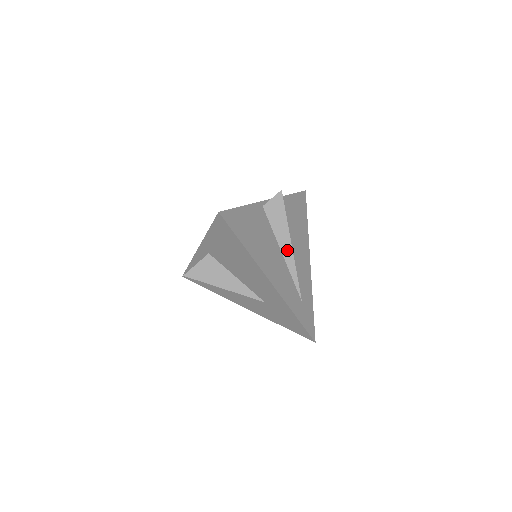
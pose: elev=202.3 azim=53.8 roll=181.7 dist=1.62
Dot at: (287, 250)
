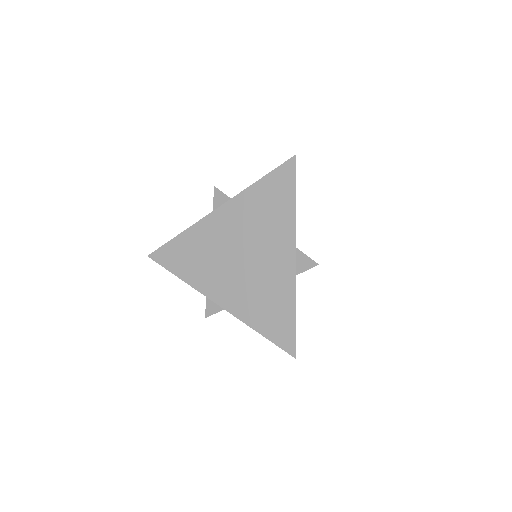
Dot at: occluded
